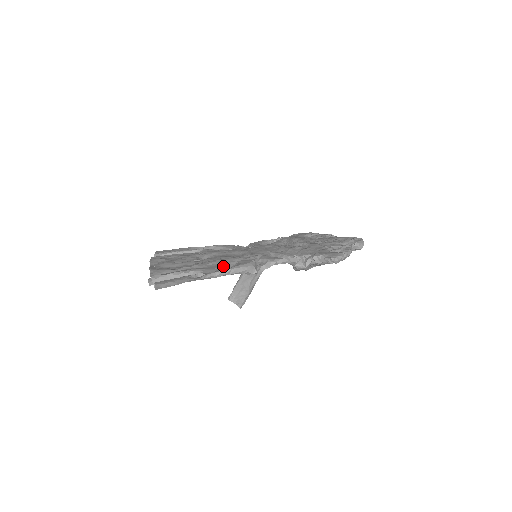
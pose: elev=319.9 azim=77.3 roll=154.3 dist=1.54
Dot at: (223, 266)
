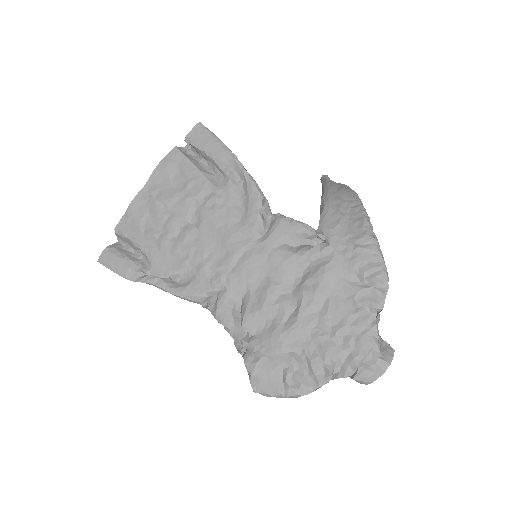
Dot at: (175, 273)
